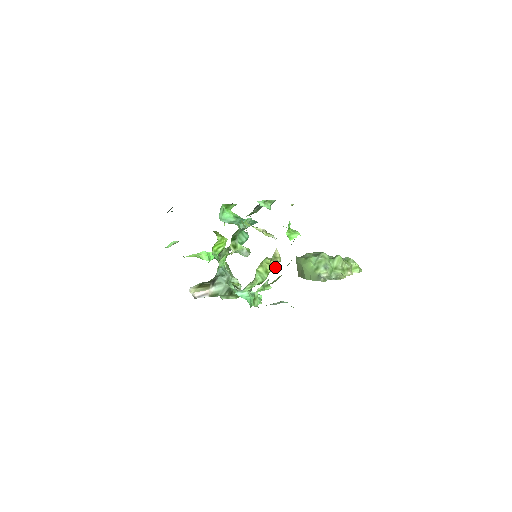
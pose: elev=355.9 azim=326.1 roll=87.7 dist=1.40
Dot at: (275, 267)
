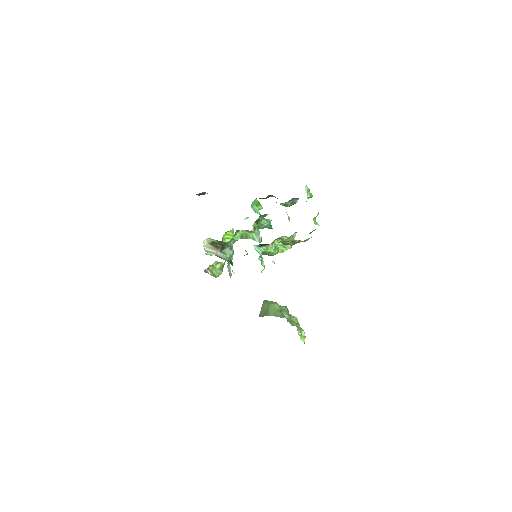
Dot at: (284, 251)
